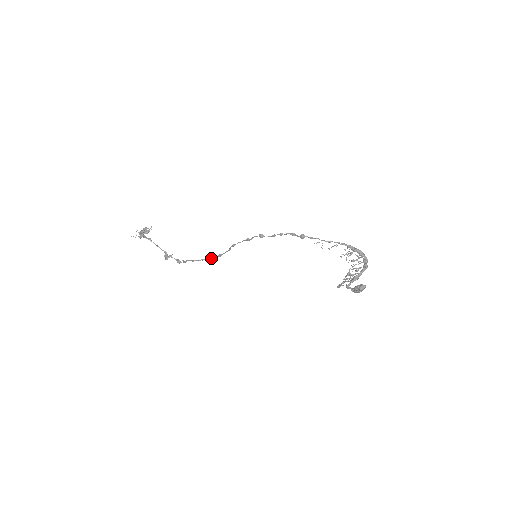
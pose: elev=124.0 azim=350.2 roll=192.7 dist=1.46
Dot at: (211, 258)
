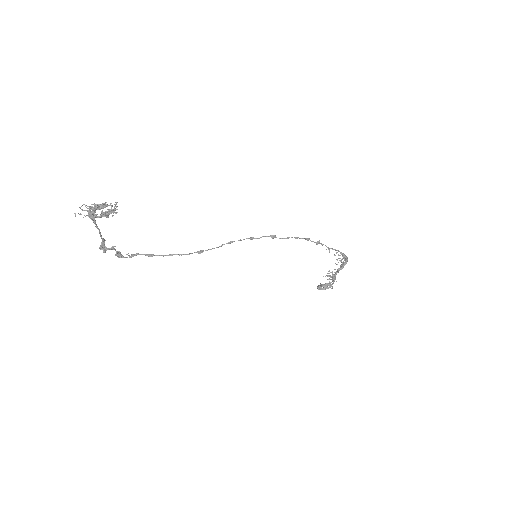
Dot at: (186, 254)
